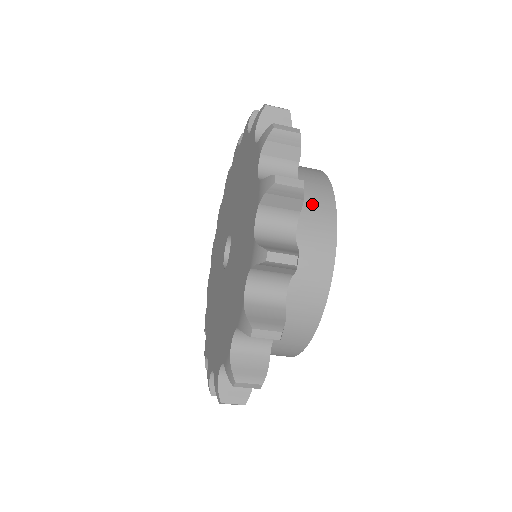
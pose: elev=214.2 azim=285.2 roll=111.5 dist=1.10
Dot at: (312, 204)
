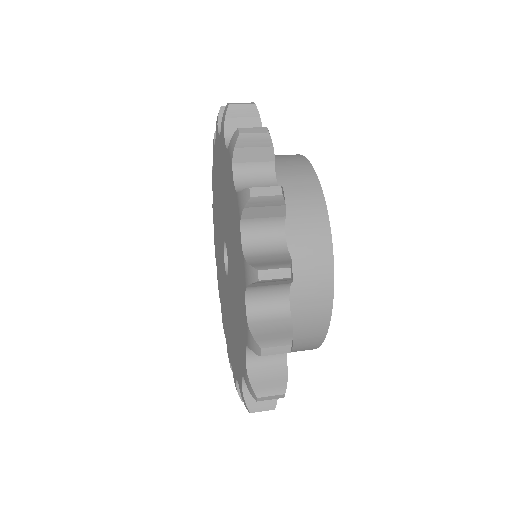
Dot at: occluded
